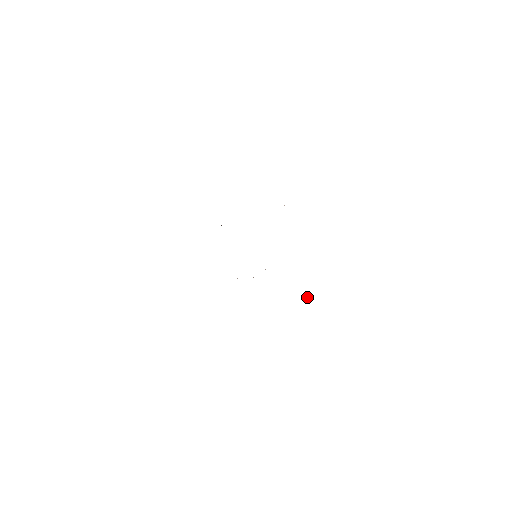
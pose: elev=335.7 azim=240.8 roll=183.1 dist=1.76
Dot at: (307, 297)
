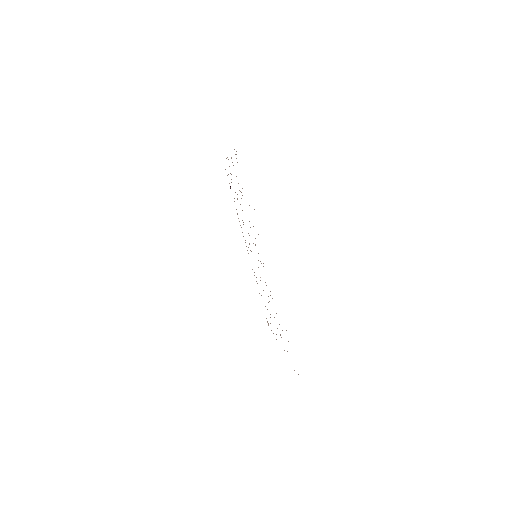
Dot at: occluded
